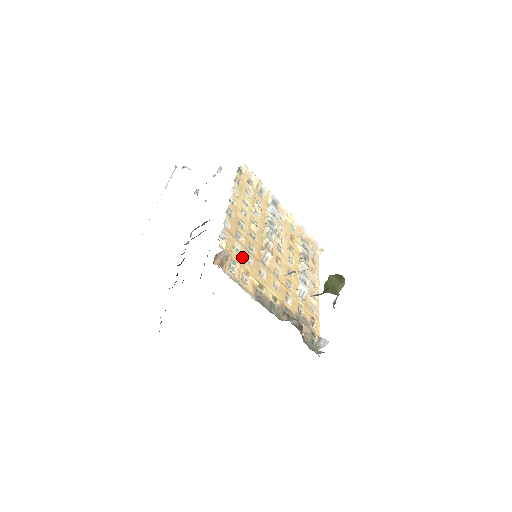
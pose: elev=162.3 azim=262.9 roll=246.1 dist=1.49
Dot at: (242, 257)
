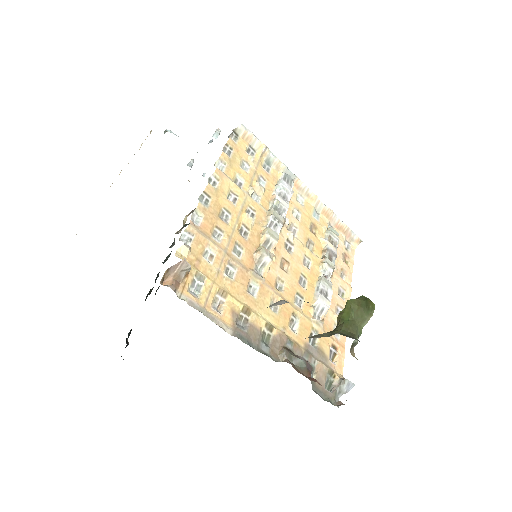
Dot at: (218, 267)
